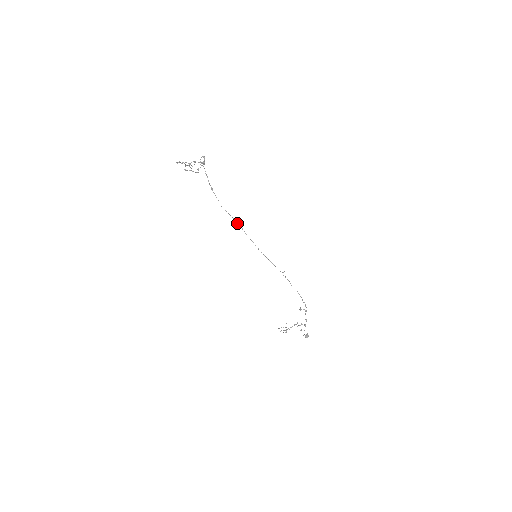
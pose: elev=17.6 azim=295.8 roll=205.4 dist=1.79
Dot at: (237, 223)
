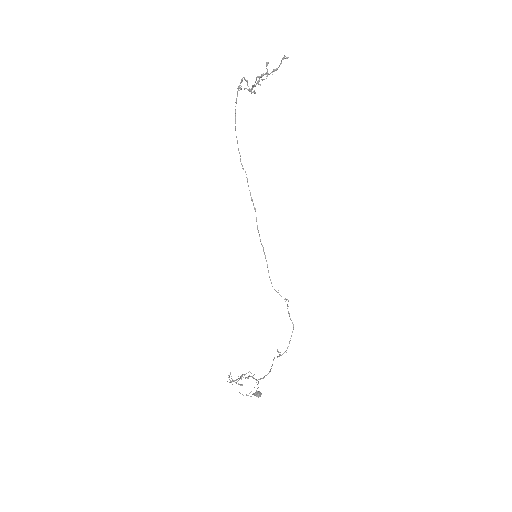
Dot at: occluded
